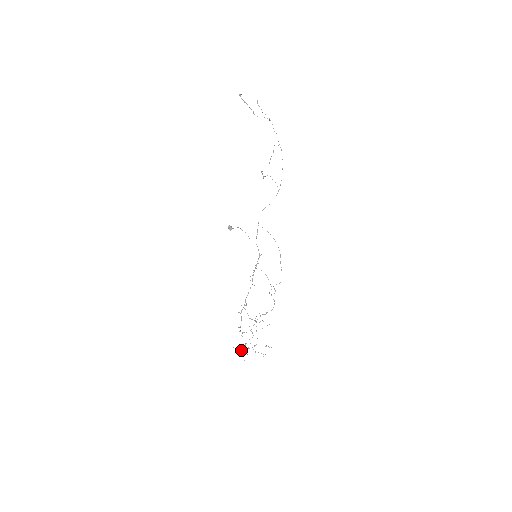
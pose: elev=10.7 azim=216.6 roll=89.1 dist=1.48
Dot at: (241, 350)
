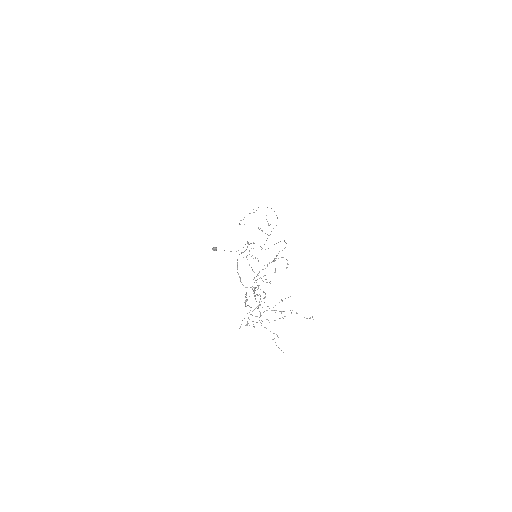
Dot at: occluded
